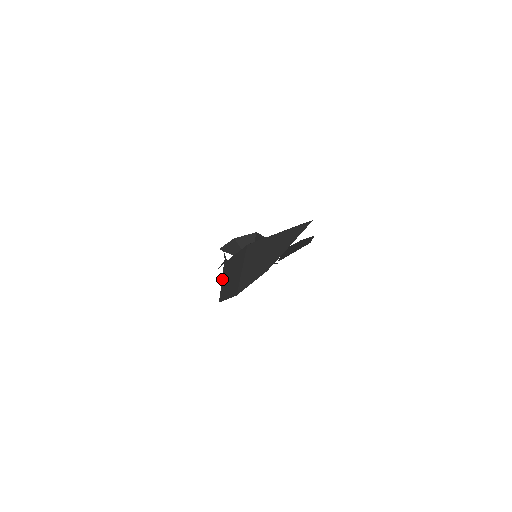
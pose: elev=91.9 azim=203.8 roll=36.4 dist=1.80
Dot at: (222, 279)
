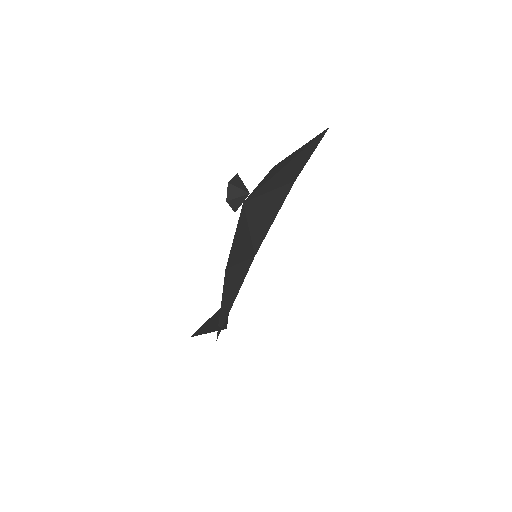
Dot at: (265, 191)
